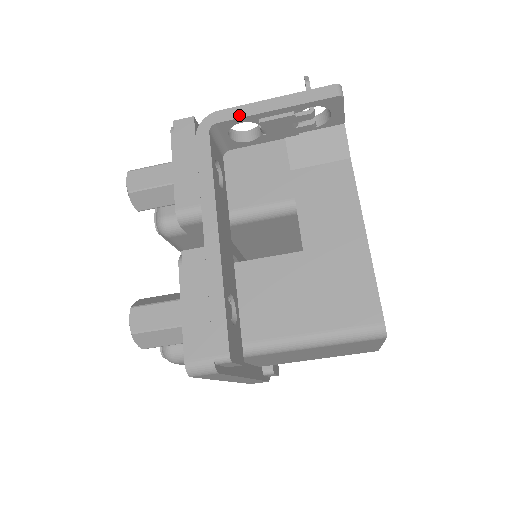
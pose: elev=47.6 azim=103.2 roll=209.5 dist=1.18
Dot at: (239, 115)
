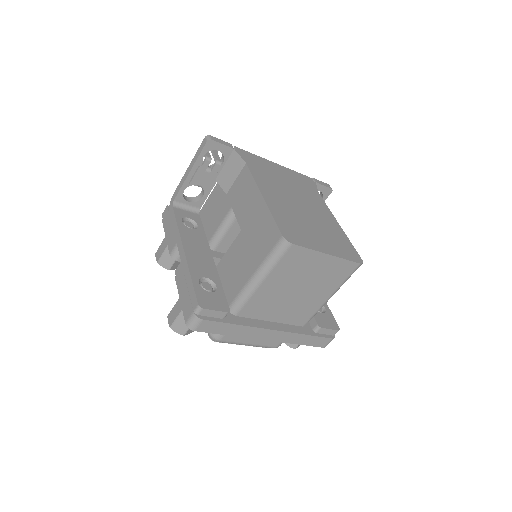
Dot at: (179, 188)
